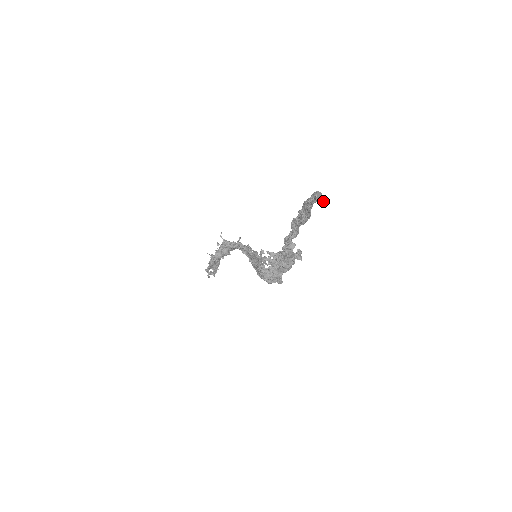
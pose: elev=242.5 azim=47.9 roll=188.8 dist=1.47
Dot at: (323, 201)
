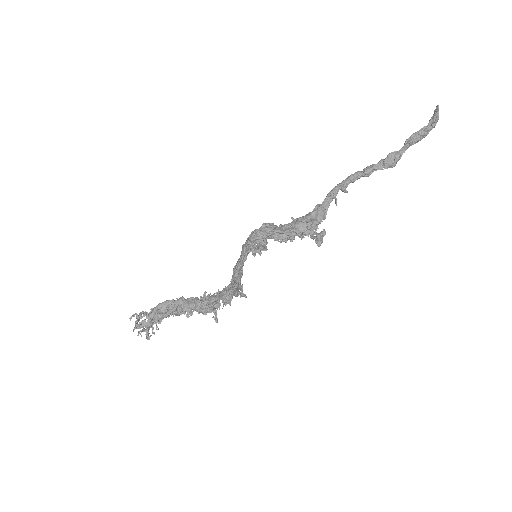
Dot at: (438, 114)
